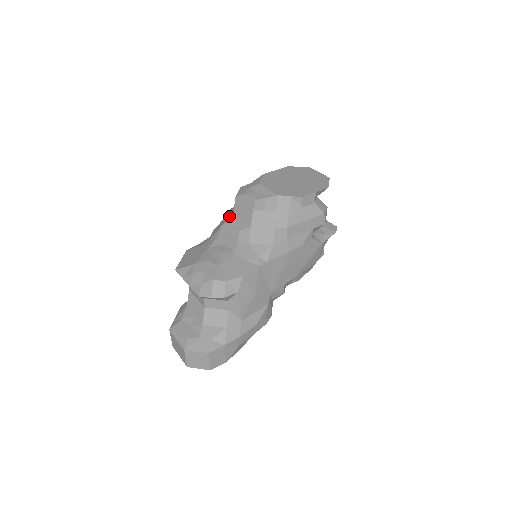
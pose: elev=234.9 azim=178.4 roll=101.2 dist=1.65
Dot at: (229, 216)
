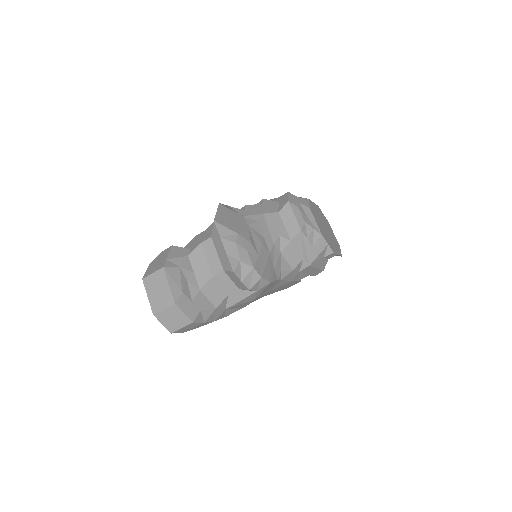
Dot at: (273, 210)
